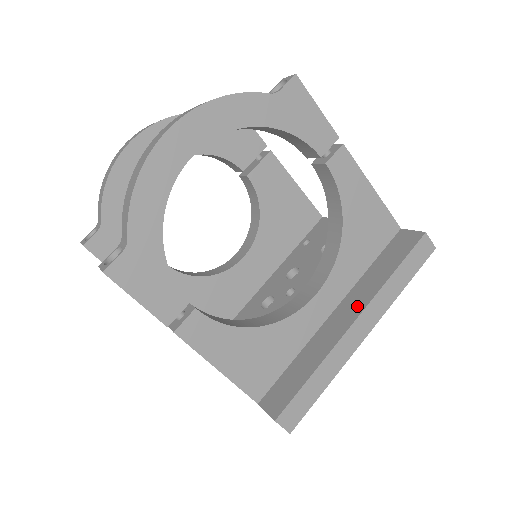
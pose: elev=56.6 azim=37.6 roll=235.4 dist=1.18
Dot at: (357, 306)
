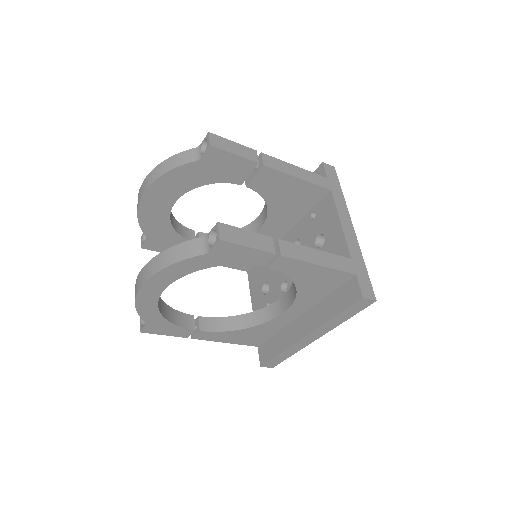
Dot at: (310, 325)
